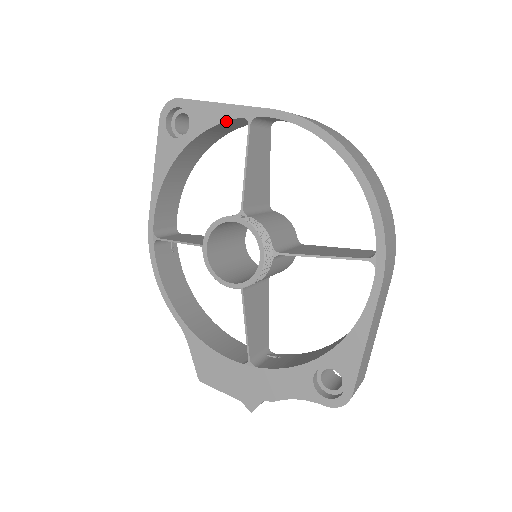
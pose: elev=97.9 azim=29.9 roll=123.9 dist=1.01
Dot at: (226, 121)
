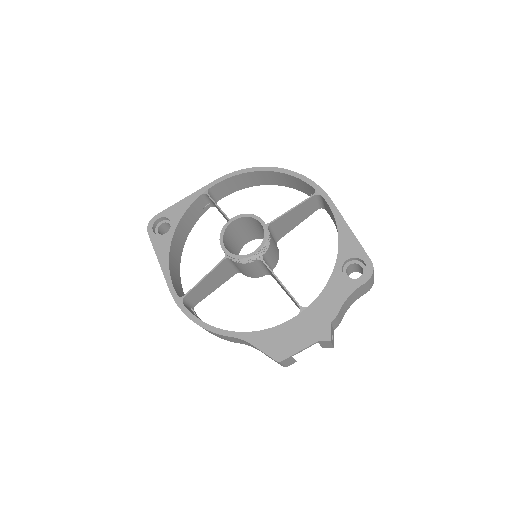
Dot at: (192, 203)
